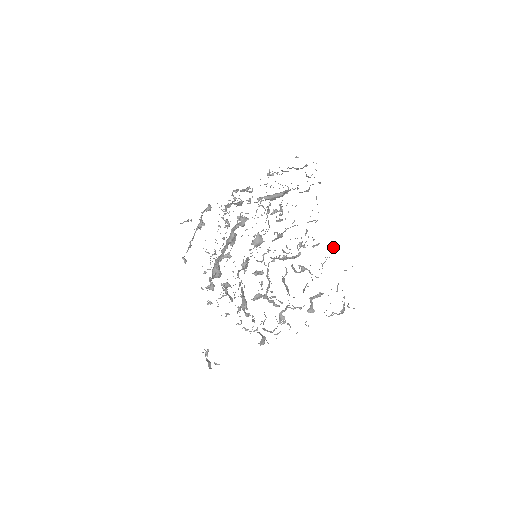
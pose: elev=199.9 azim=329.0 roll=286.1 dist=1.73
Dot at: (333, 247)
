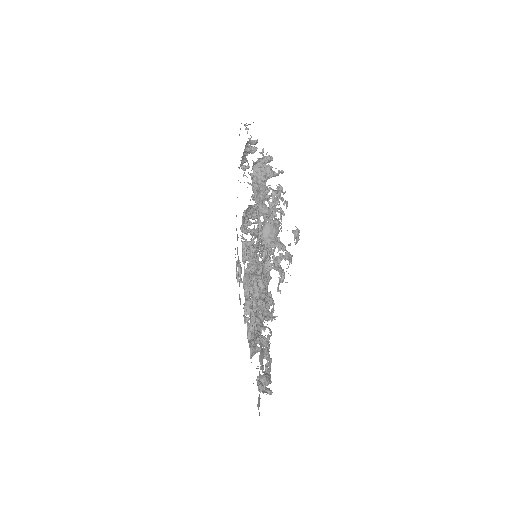
Dot at: (263, 356)
